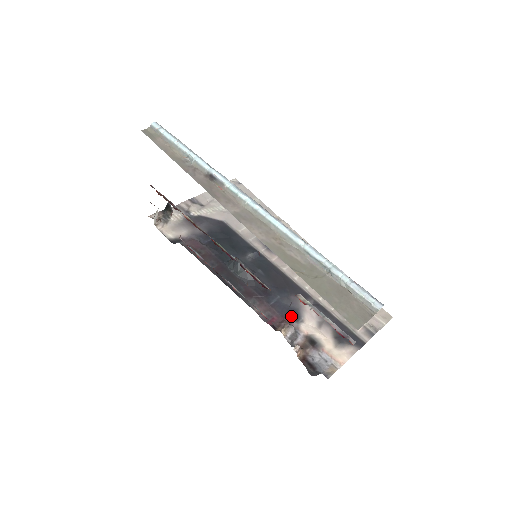
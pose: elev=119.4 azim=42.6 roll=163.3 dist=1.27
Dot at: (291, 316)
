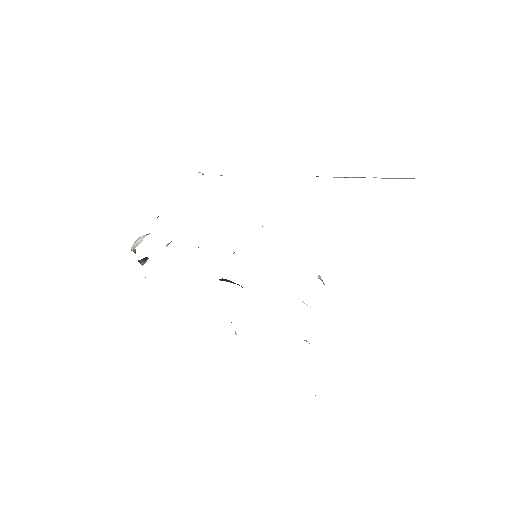
Dot at: occluded
